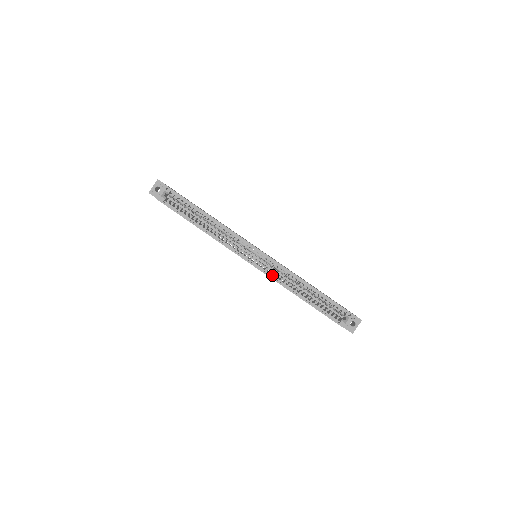
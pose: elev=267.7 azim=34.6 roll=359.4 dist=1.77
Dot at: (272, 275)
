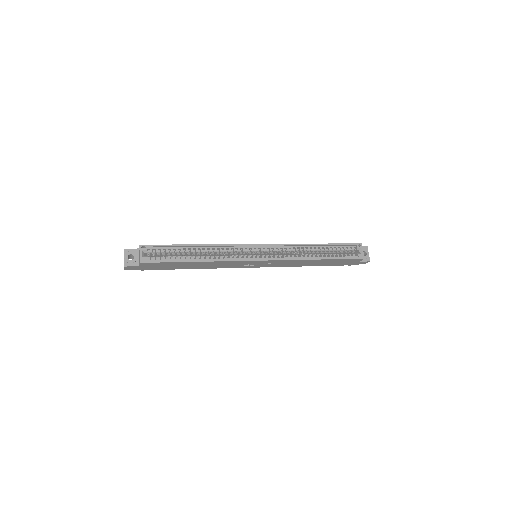
Dot at: (283, 258)
